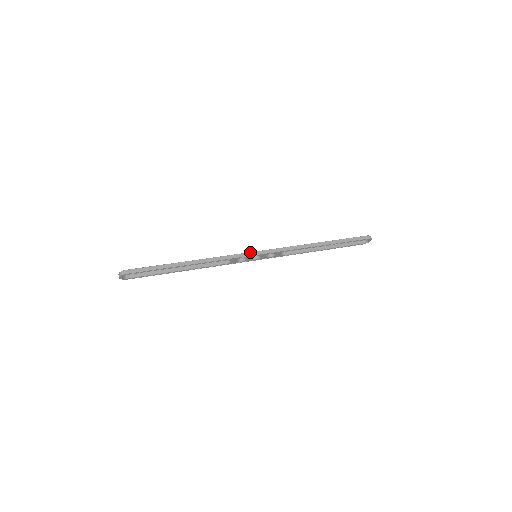
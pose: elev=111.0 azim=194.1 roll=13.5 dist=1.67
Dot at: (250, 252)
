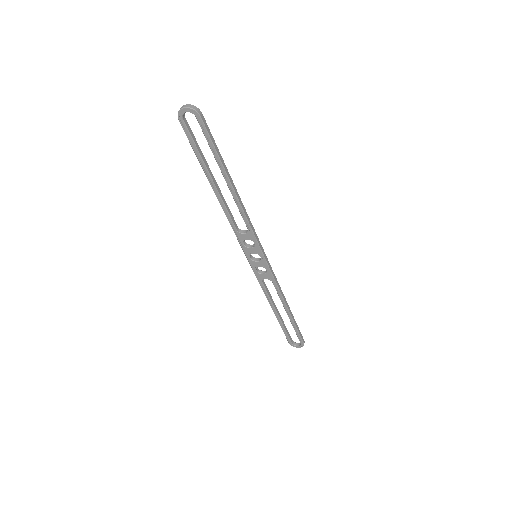
Dot at: occluded
